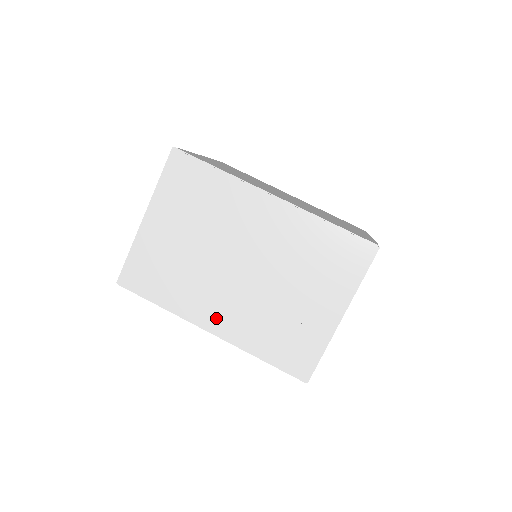
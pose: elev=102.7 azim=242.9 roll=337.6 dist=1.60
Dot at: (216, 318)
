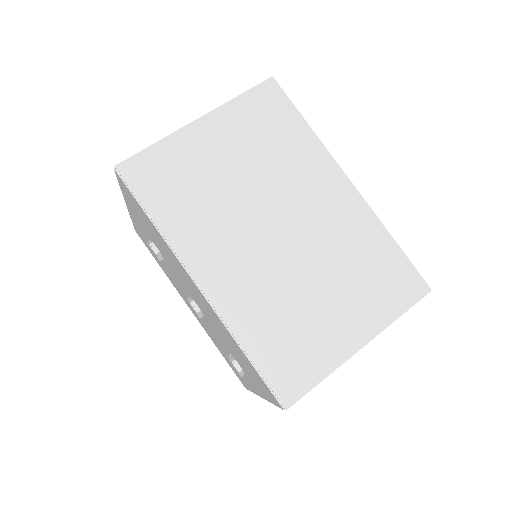
Dot at: (217, 273)
